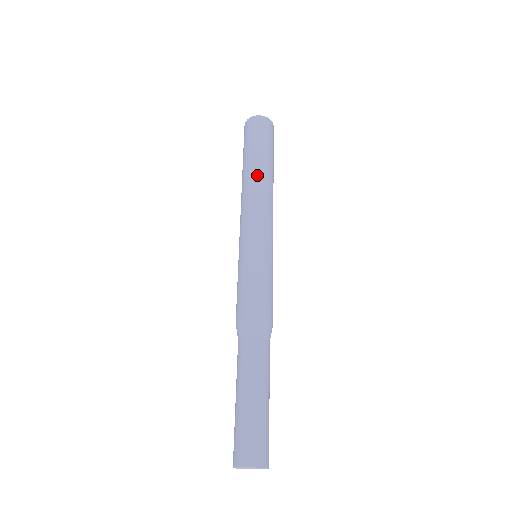
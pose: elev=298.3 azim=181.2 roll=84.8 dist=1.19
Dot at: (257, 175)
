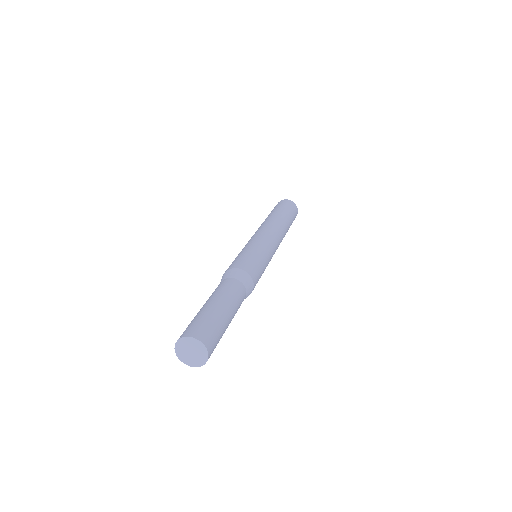
Dot at: (283, 222)
